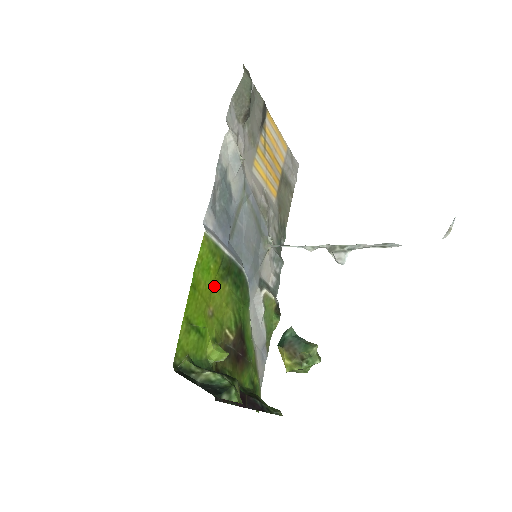
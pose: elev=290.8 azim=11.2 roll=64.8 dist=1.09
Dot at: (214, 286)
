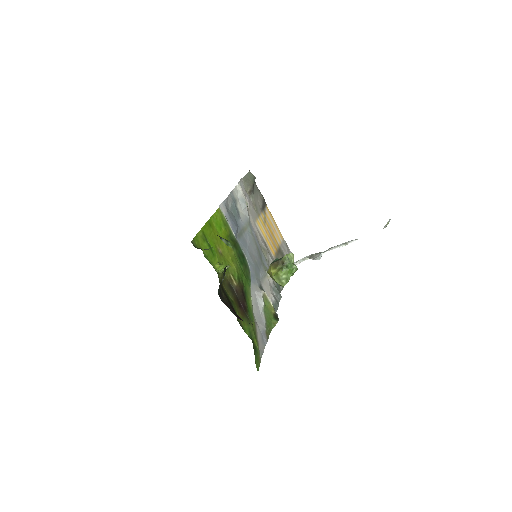
Dot at: occluded
